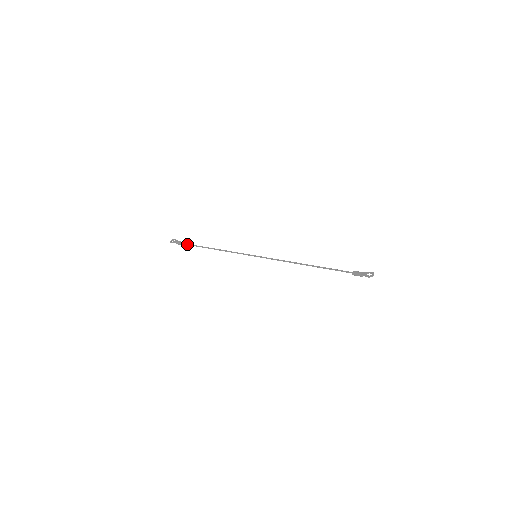
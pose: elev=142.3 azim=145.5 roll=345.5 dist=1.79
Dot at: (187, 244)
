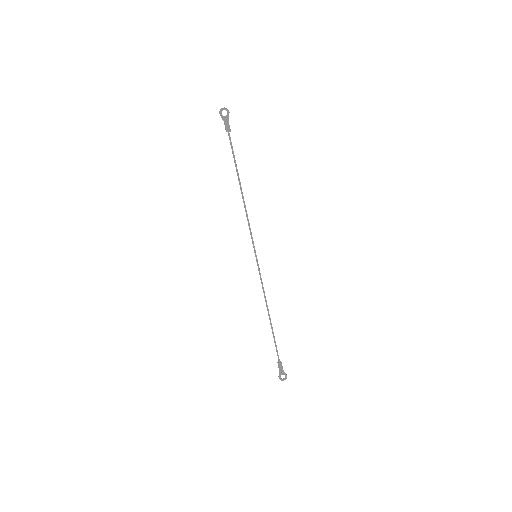
Dot at: (230, 143)
